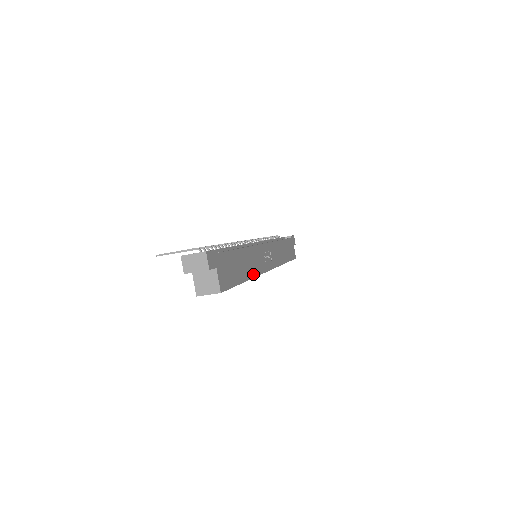
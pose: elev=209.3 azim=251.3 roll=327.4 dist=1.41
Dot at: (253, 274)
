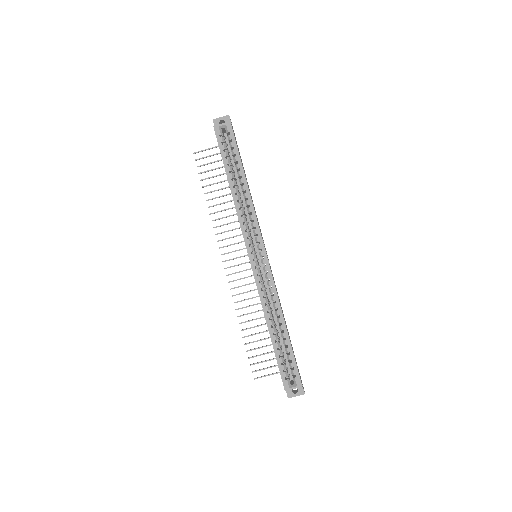
Dot at: (251, 199)
